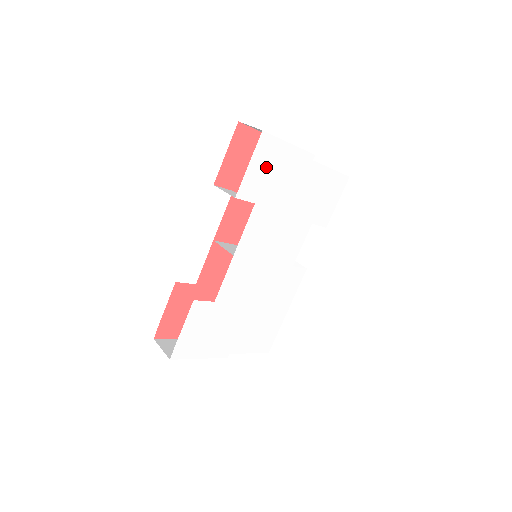
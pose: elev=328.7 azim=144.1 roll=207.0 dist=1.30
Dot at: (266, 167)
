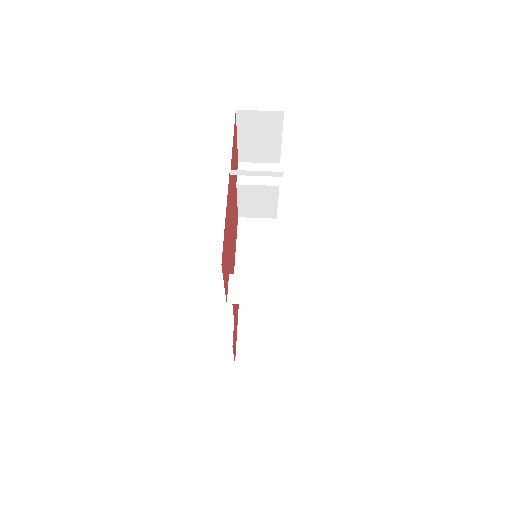
Dot at: occluded
